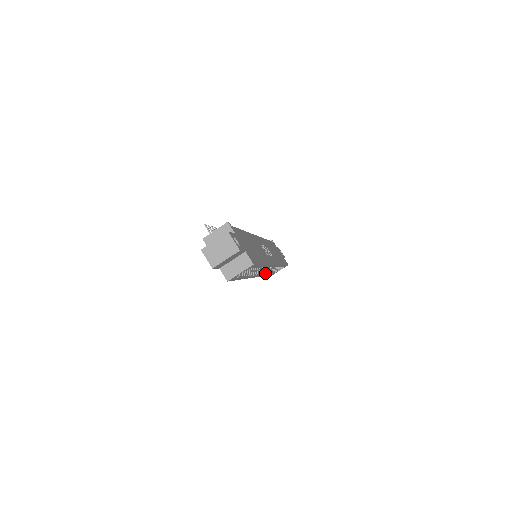
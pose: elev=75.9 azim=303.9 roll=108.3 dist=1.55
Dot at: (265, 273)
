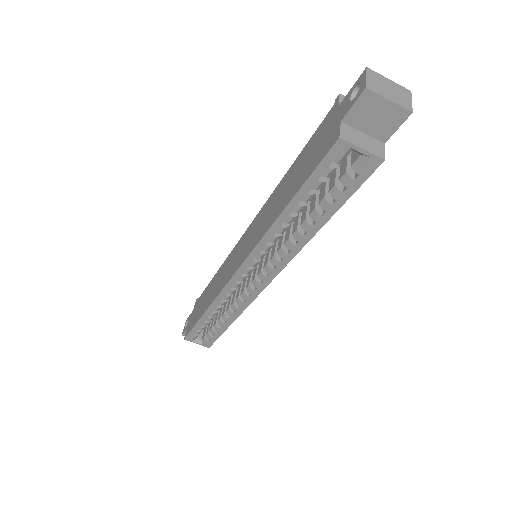
Dot at: (231, 291)
